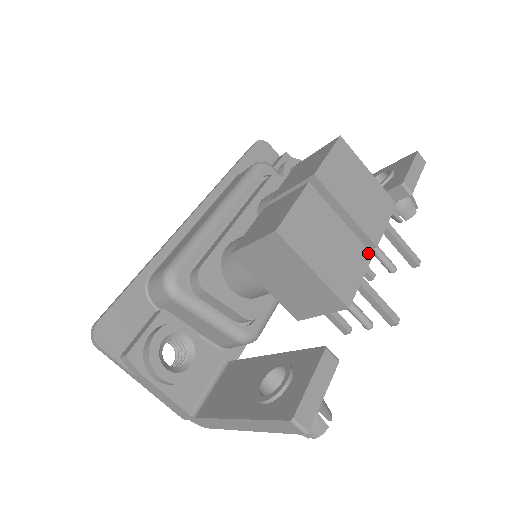
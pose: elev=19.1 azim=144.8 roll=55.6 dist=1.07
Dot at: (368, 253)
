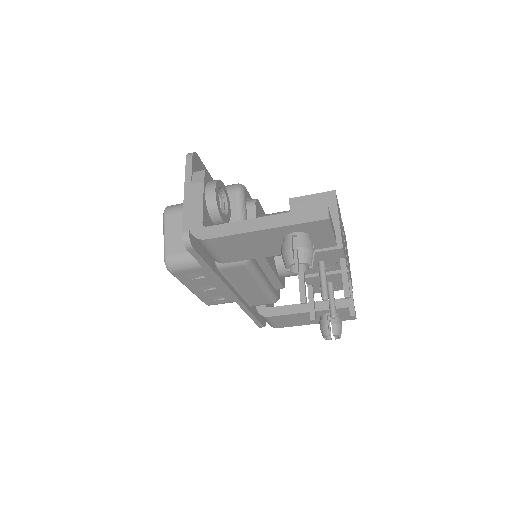
Dot at: occluded
